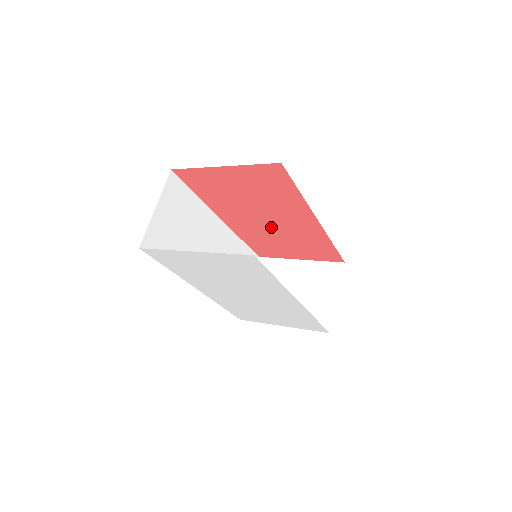
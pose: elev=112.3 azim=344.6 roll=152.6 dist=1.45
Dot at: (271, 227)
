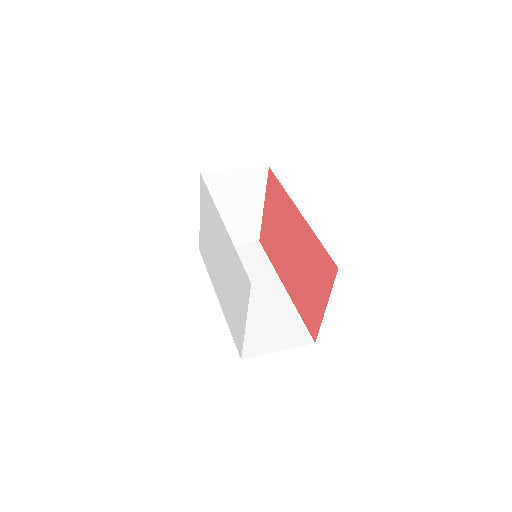
Dot at: (296, 261)
